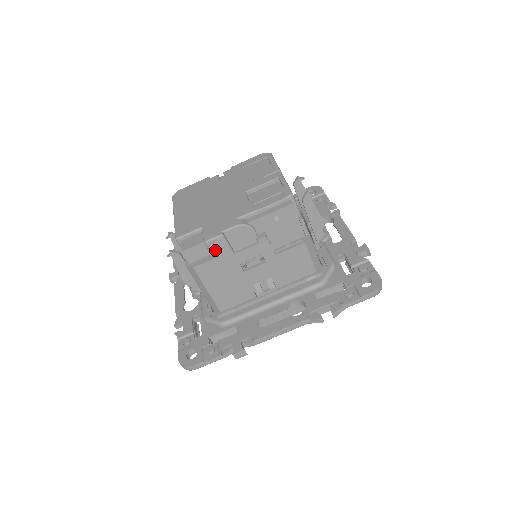
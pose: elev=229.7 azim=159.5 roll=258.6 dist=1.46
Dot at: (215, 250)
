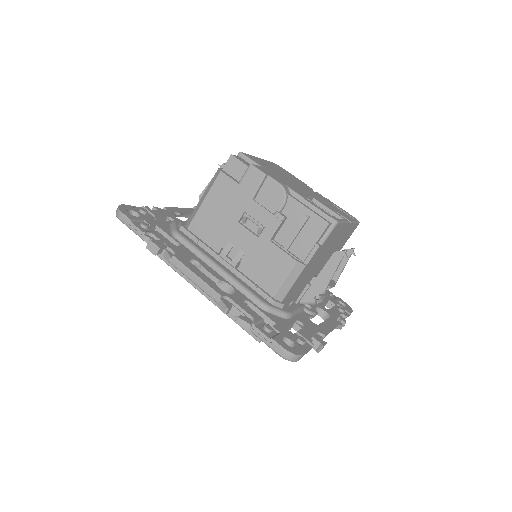
Dot at: (247, 178)
